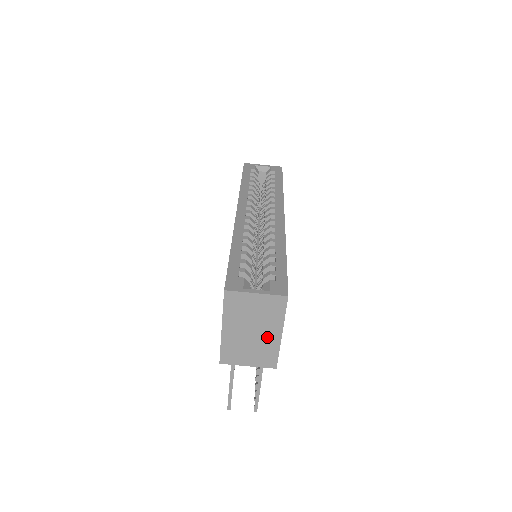
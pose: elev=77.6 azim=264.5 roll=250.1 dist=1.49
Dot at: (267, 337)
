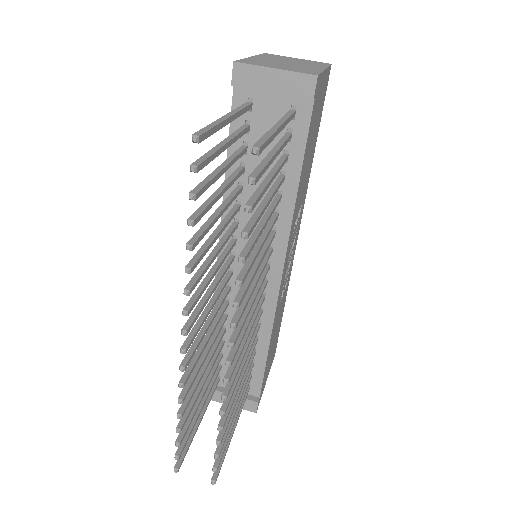
Dot at: (306, 67)
